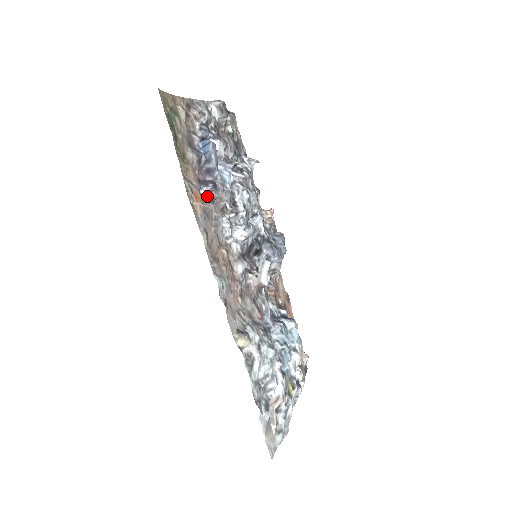
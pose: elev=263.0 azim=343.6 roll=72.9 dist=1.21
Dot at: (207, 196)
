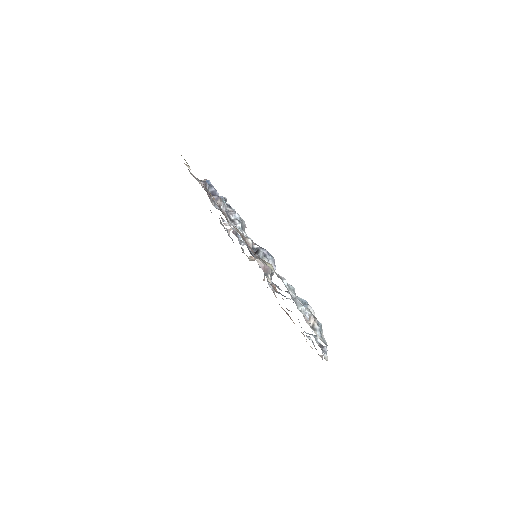
Dot at: (215, 202)
